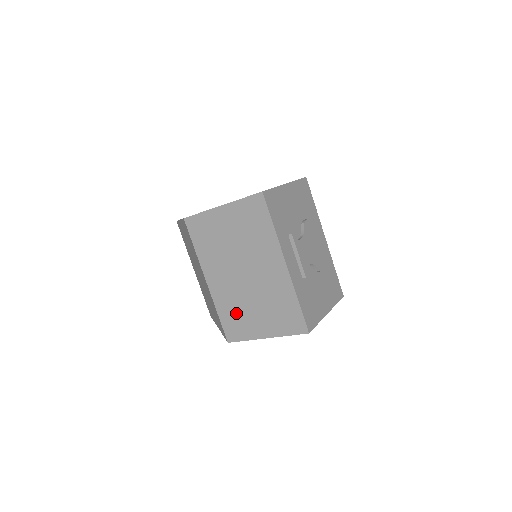
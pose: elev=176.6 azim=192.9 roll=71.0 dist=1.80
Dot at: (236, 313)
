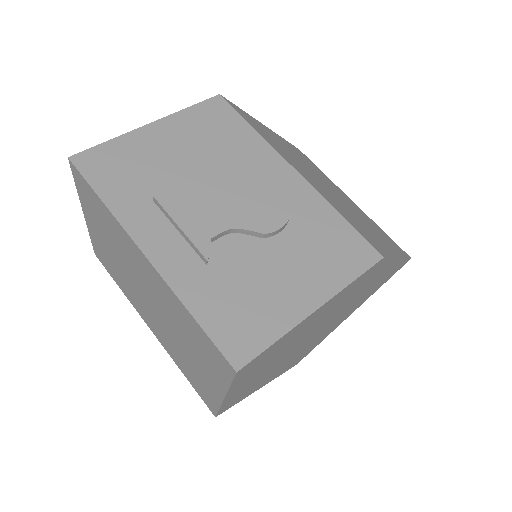
Dot at: (186, 366)
